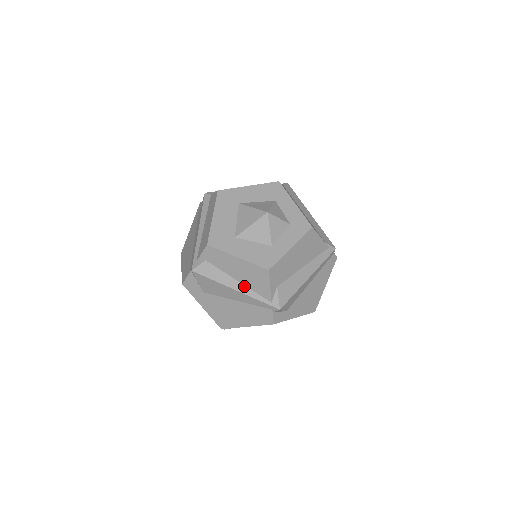
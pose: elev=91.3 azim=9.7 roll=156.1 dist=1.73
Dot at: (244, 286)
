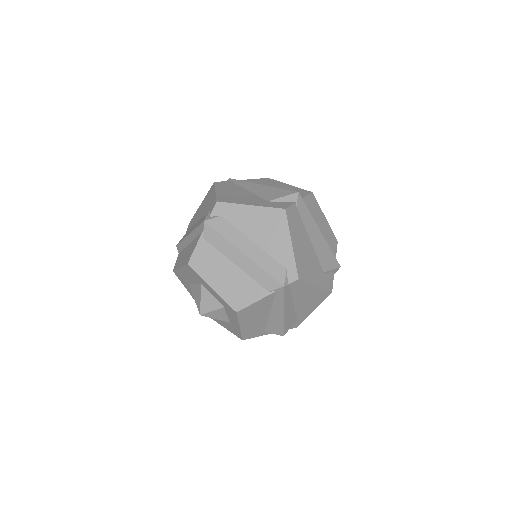
Dot at: occluded
